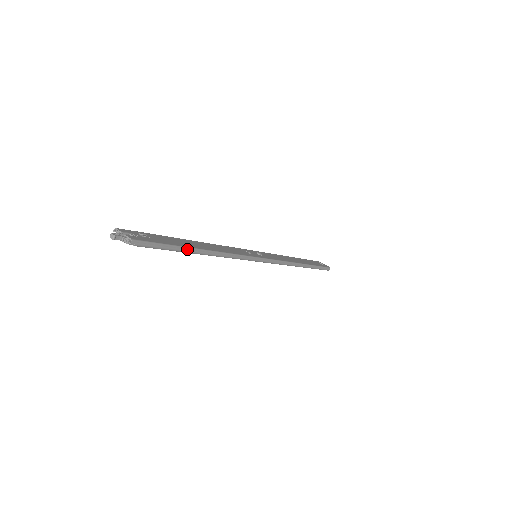
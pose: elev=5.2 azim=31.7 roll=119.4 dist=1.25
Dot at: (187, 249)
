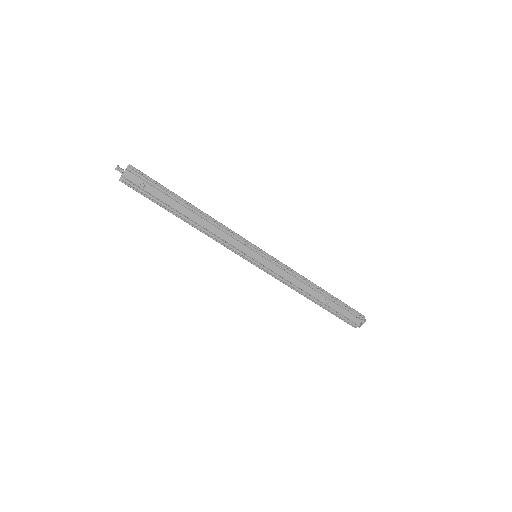
Dot at: (176, 195)
